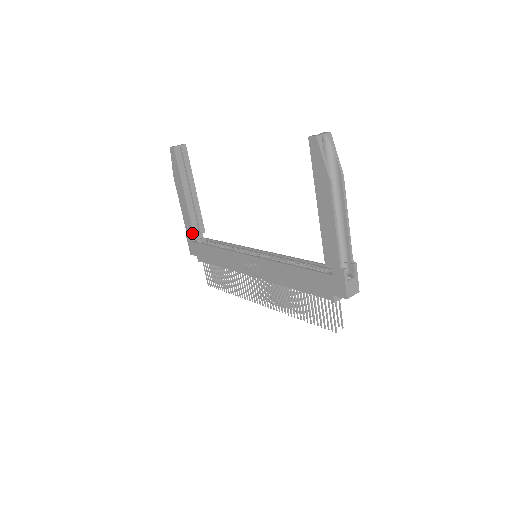
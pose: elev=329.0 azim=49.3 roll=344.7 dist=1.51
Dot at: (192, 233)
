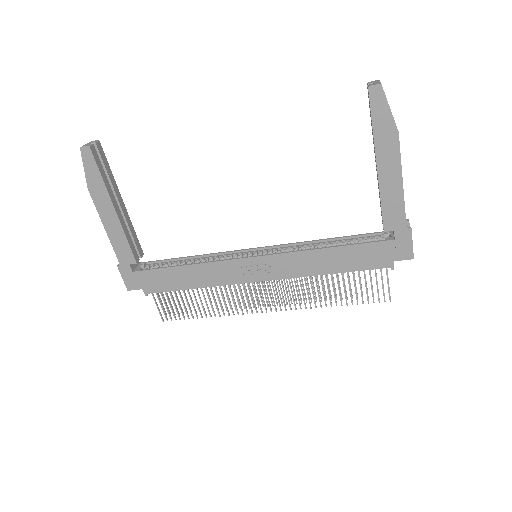
Dot at: (132, 260)
